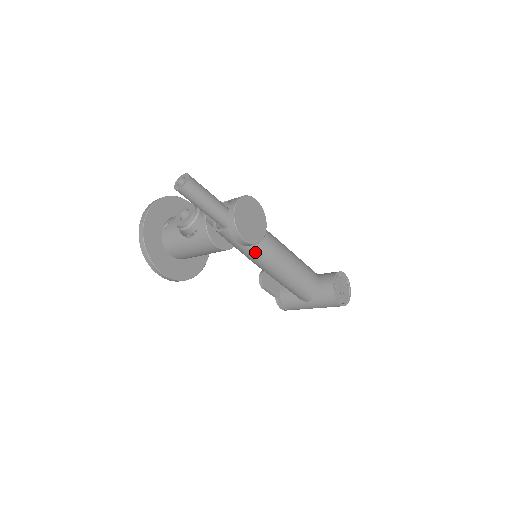
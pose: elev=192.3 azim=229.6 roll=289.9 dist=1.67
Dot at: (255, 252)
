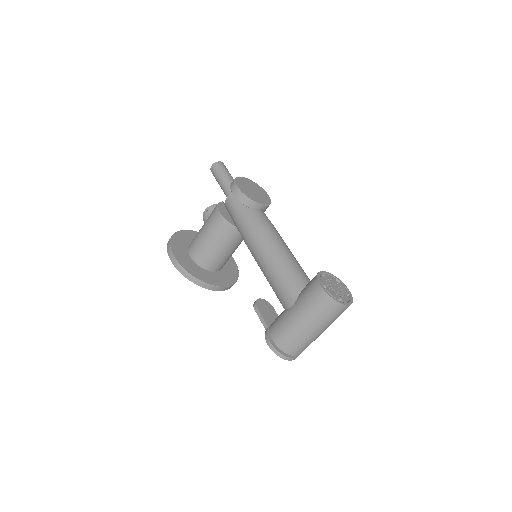
Dot at: (247, 218)
